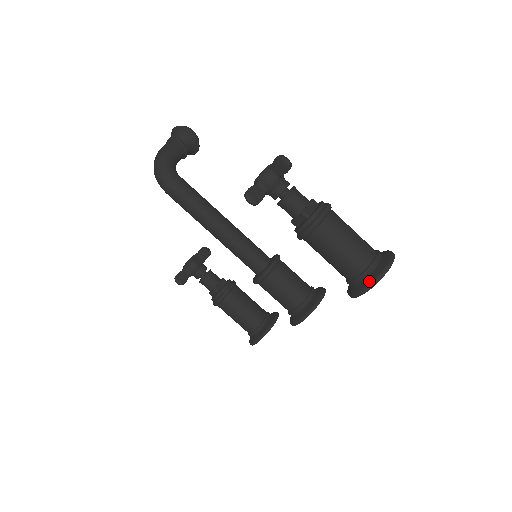
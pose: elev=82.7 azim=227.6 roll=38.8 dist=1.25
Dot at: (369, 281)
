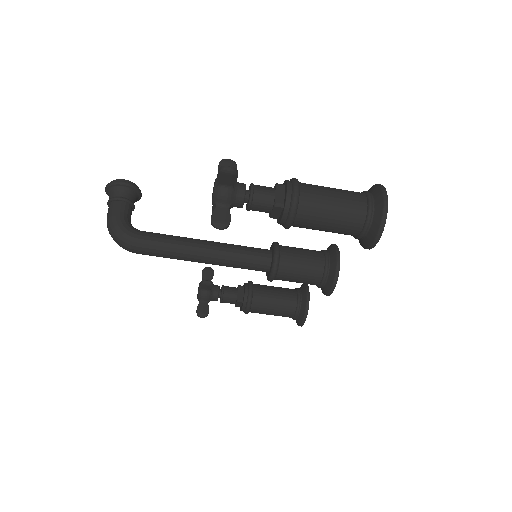
Dot at: (376, 228)
